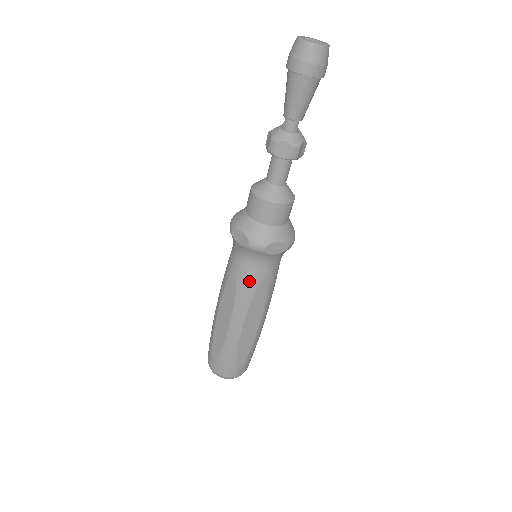
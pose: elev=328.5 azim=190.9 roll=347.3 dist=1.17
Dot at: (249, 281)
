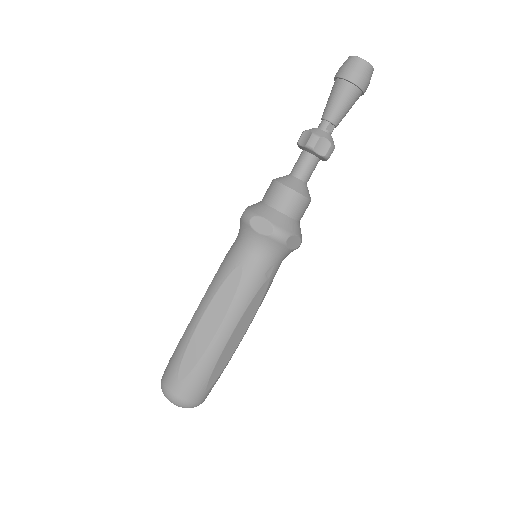
Dot at: (229, 260)
